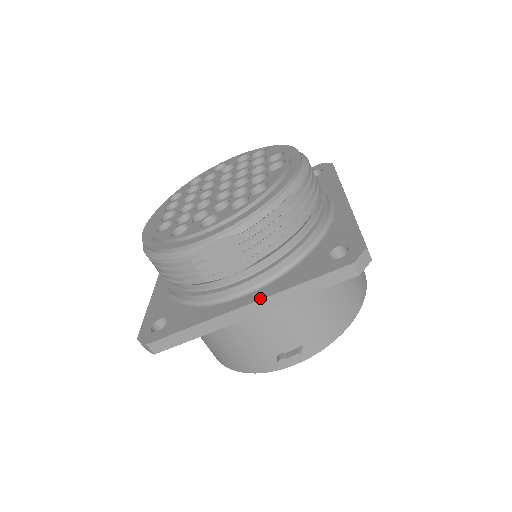
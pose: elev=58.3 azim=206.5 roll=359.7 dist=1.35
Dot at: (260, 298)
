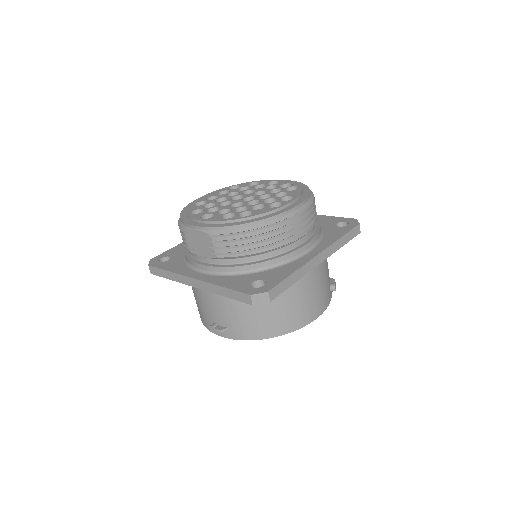
Dot at: (202, 280)
